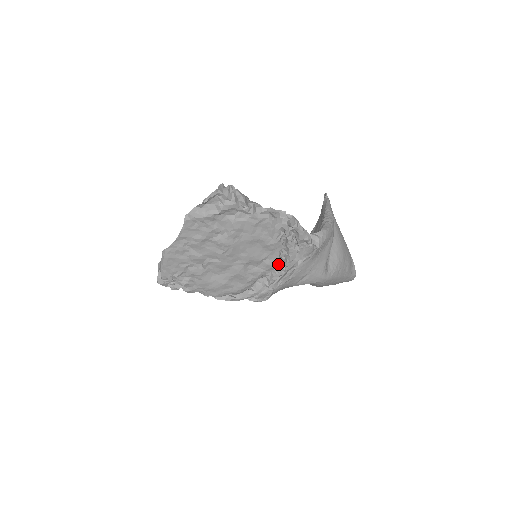
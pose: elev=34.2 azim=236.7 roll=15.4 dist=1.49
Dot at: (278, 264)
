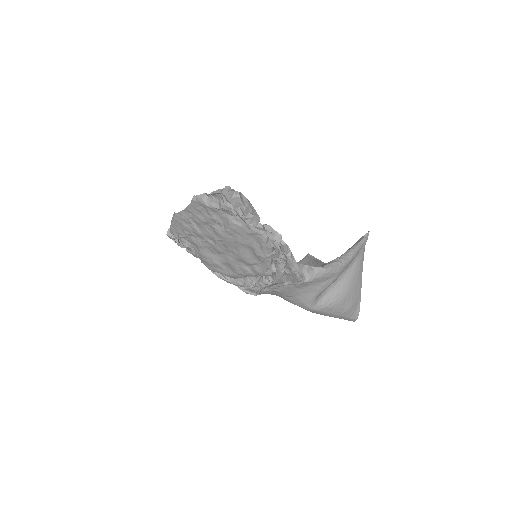
Dot at: (265, 274)
